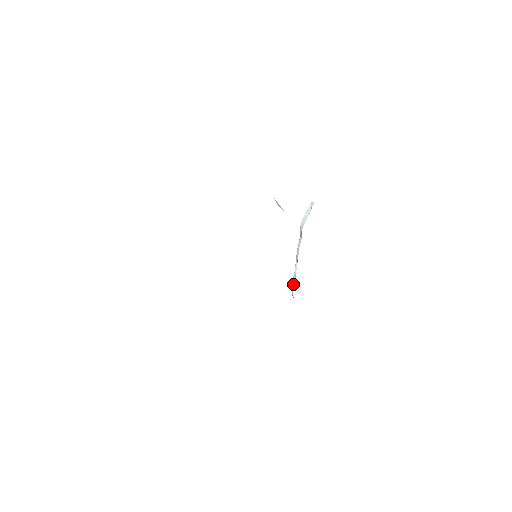
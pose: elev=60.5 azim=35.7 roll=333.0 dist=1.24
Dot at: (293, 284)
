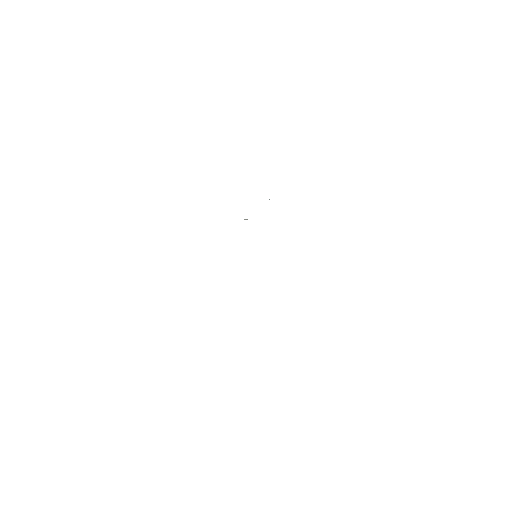
Dot at: occluded
